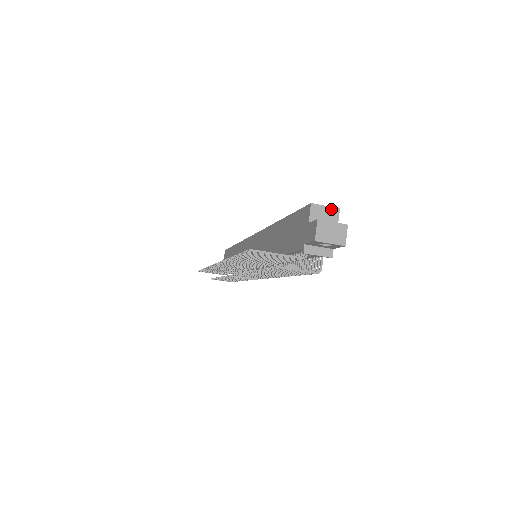
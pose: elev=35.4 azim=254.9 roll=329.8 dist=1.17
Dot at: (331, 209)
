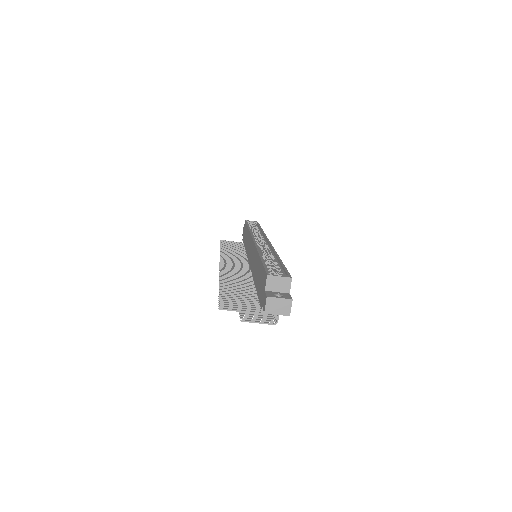
Dot at: (284, 279)
